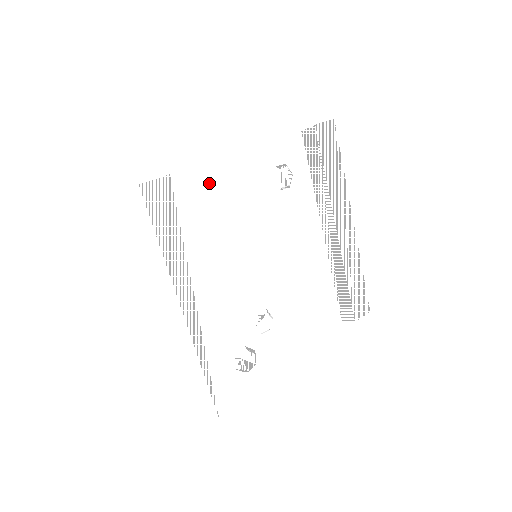
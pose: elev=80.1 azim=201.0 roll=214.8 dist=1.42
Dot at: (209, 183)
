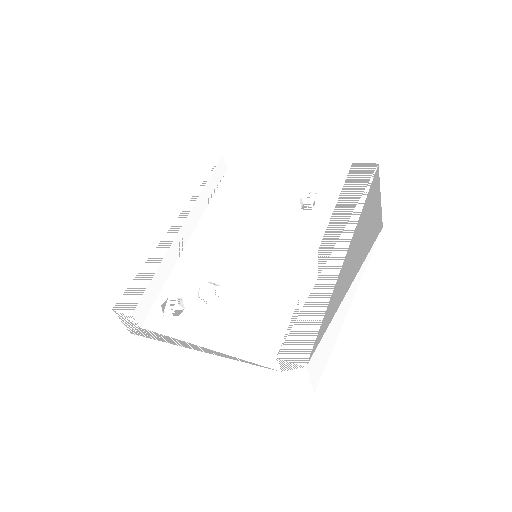
Dot at: (253, 182)
